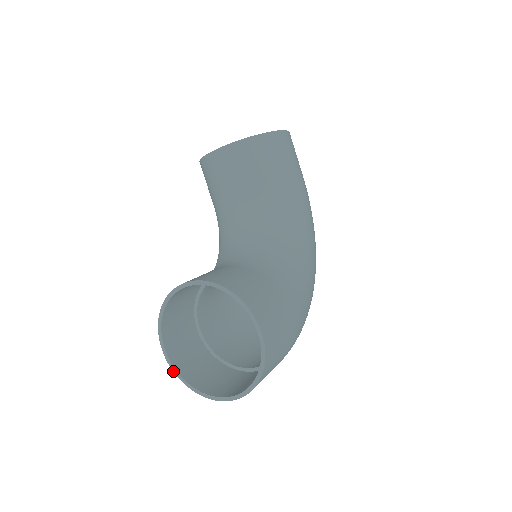
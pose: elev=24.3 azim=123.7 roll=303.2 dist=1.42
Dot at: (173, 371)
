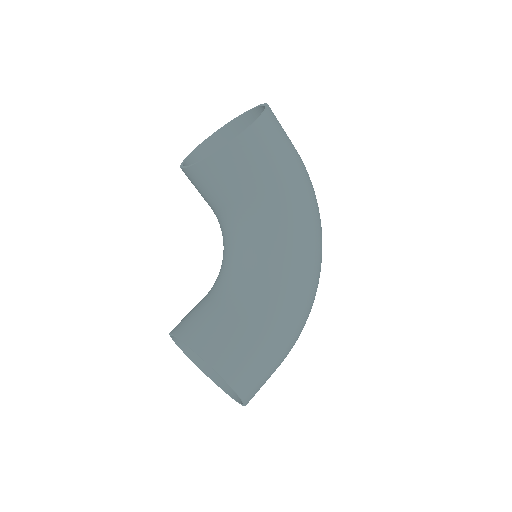
Dot at: occluded
